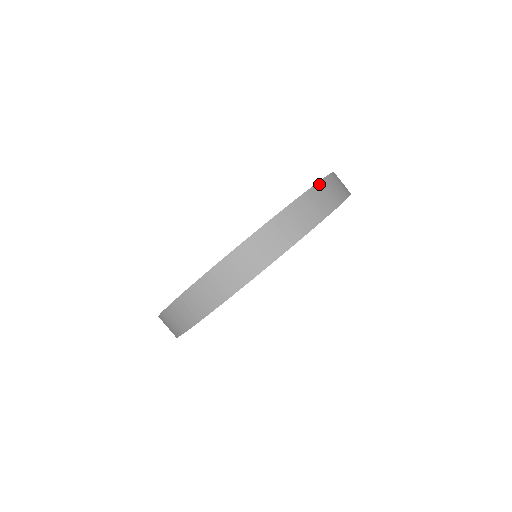
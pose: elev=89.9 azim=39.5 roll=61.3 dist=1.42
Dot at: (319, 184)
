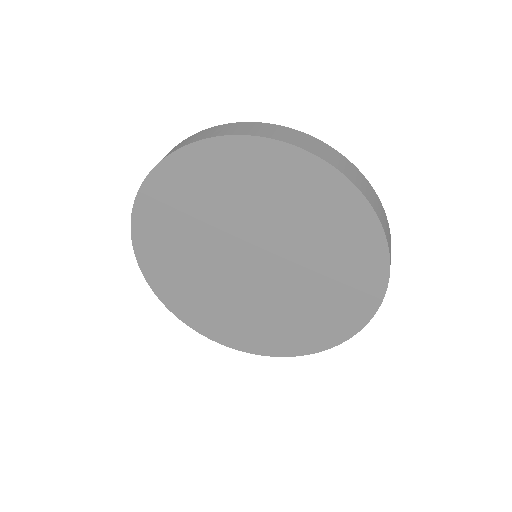
Dot at: occluded
